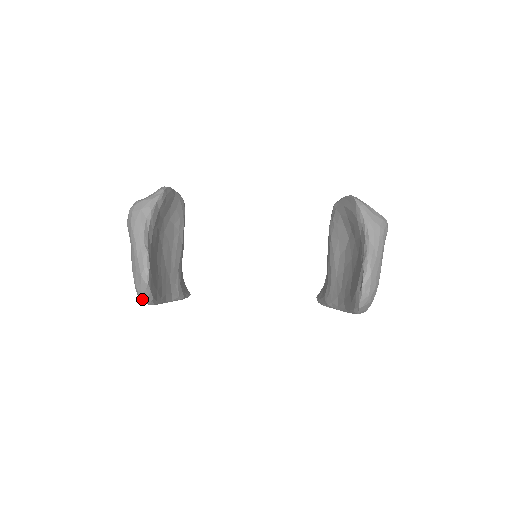
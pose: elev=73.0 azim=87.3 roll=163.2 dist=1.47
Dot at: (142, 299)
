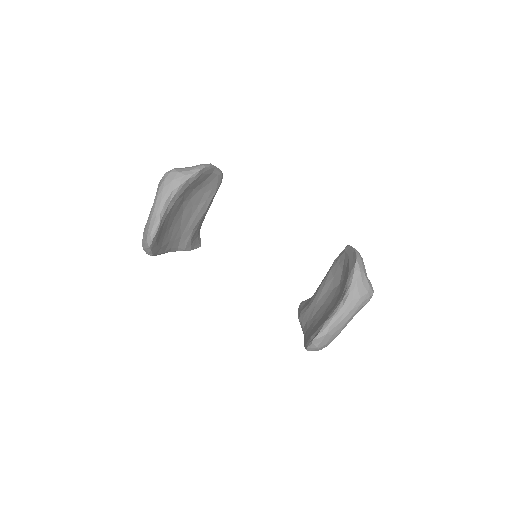
Dot at: occluded
